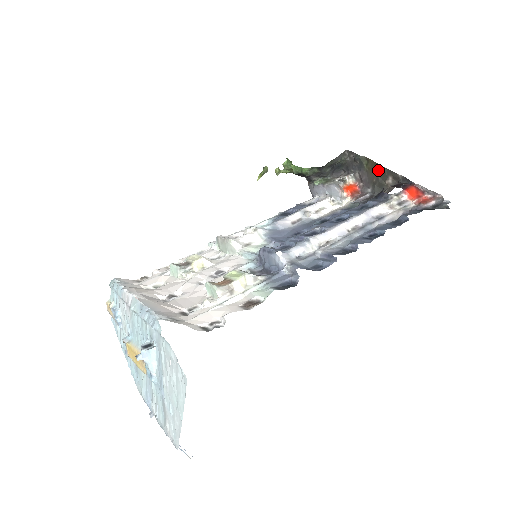
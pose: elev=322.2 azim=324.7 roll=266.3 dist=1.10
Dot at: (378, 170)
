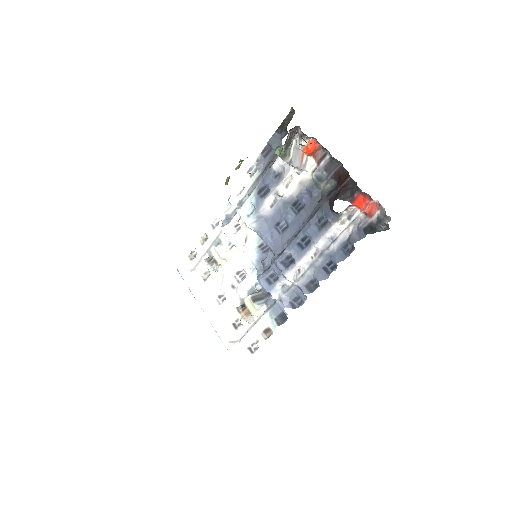
Dot at: occluded
